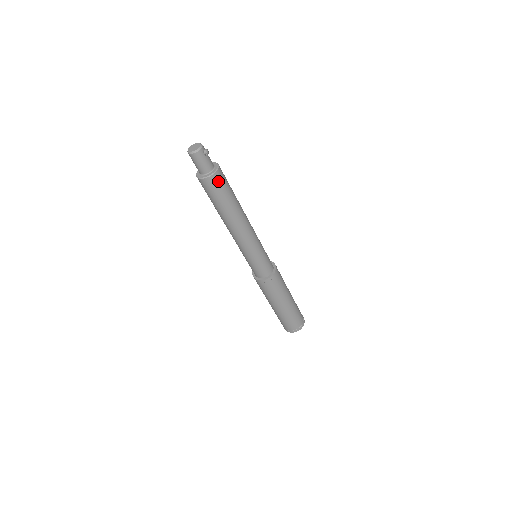
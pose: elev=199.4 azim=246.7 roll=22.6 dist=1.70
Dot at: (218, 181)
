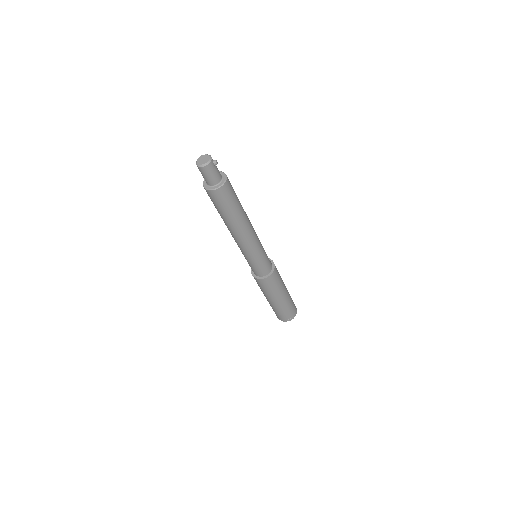
Dot at: (228, 190)
